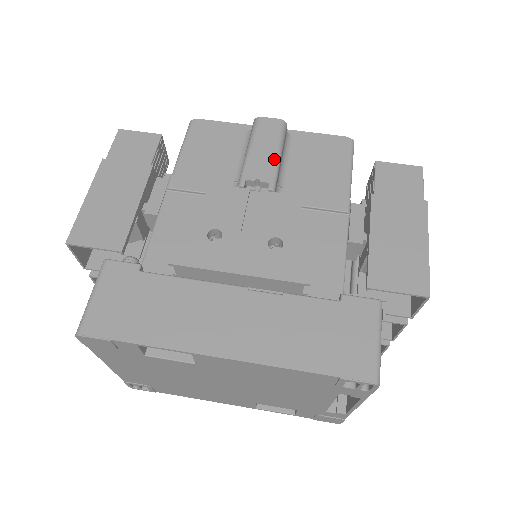
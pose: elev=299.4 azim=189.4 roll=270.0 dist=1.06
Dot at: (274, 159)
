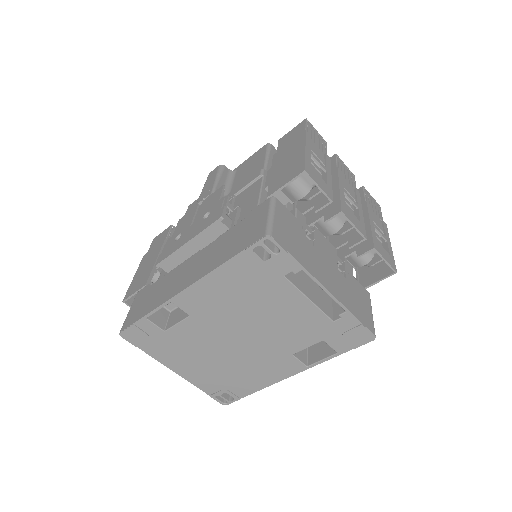
Dot at: (213, 183)
